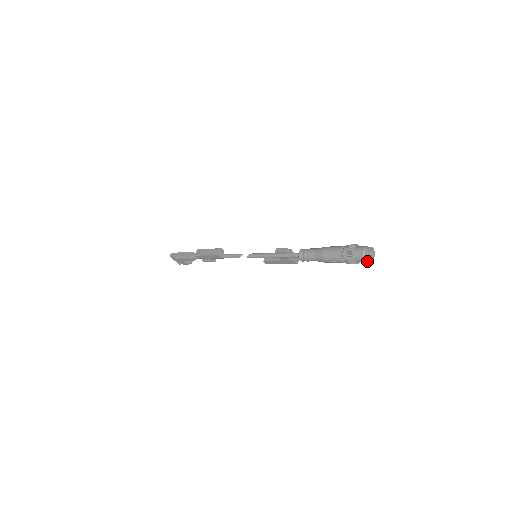
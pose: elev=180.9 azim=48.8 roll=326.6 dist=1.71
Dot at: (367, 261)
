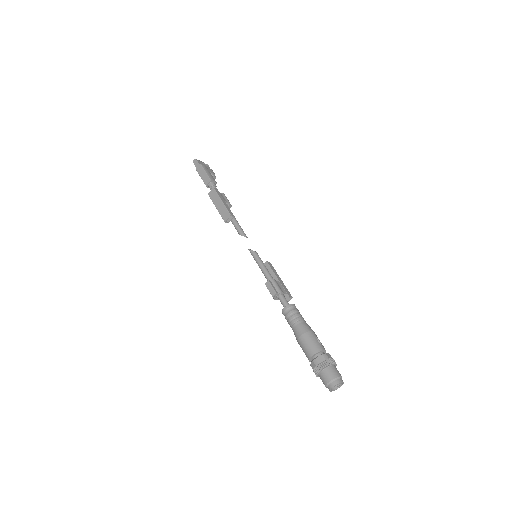
Dot at: occluded
